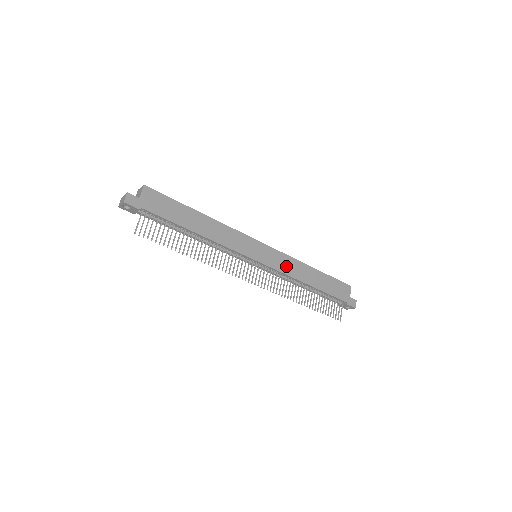
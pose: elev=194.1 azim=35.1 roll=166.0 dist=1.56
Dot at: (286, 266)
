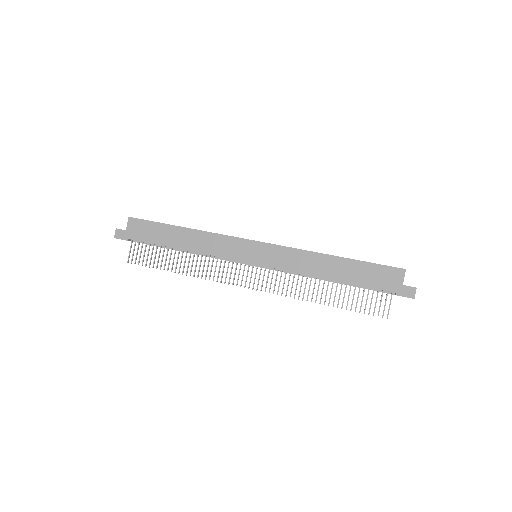
Dot at: (292, 262)
